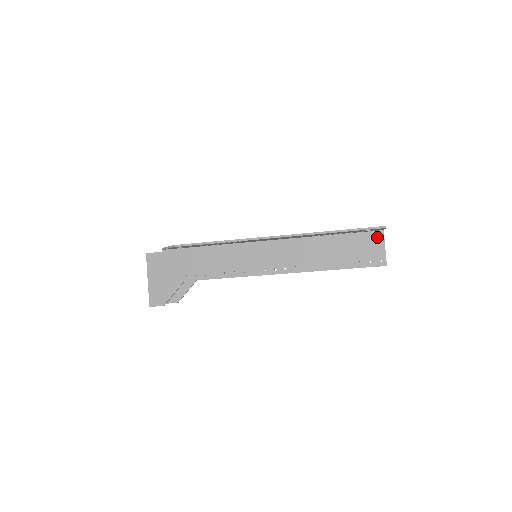
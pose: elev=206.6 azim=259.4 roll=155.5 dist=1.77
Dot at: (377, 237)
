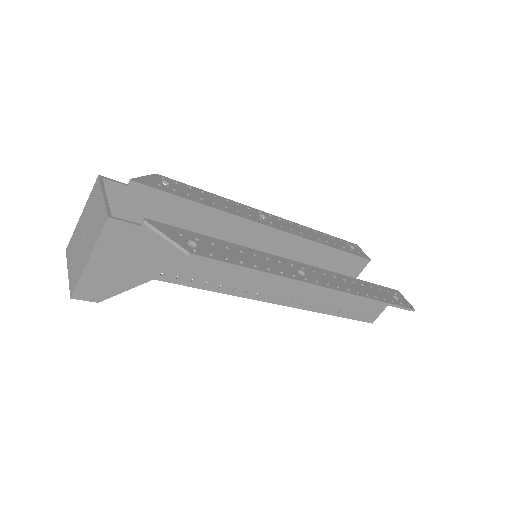
Dot at: occluded
